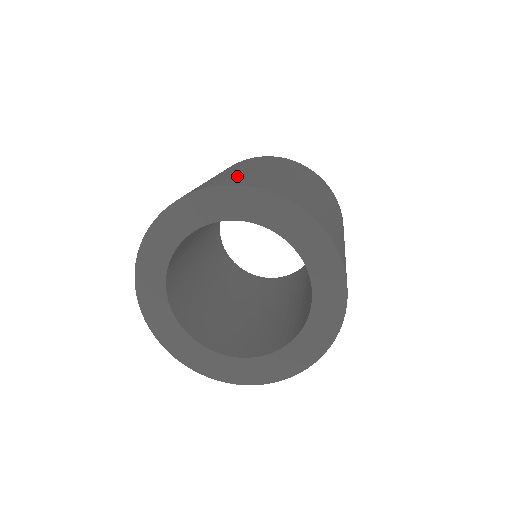
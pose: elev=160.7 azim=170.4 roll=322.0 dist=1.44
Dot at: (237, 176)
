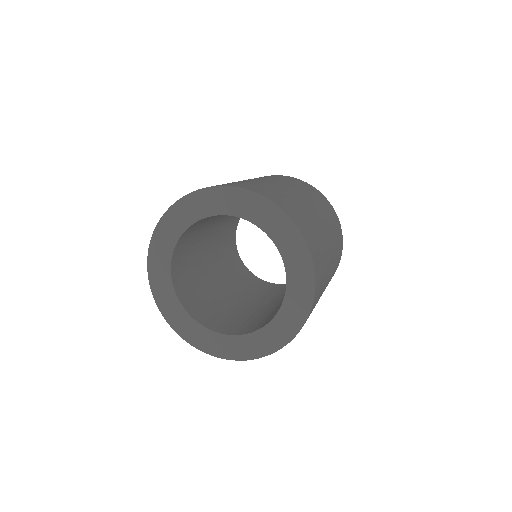
Dot at: (237, 182)
